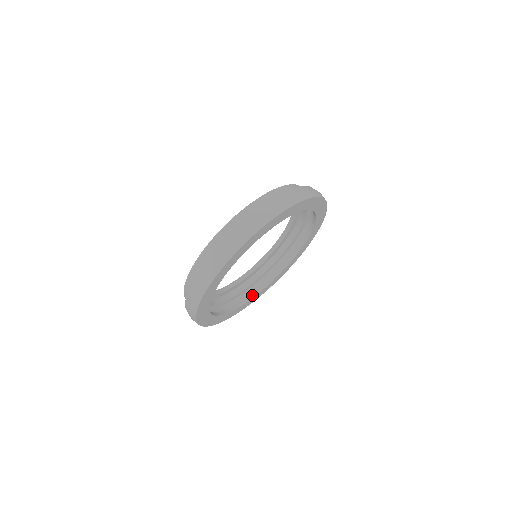
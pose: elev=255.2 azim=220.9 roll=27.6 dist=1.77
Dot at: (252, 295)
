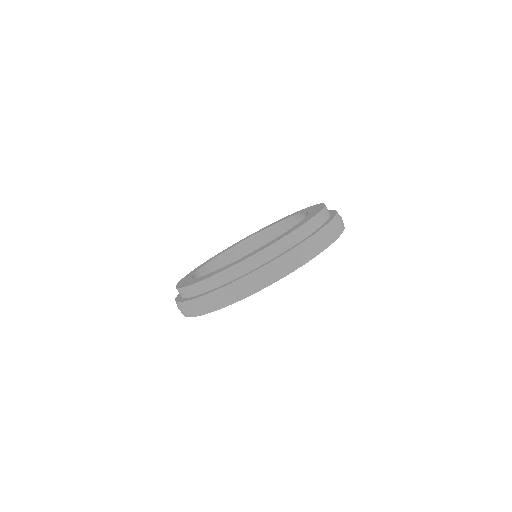
Dot at: occluded
